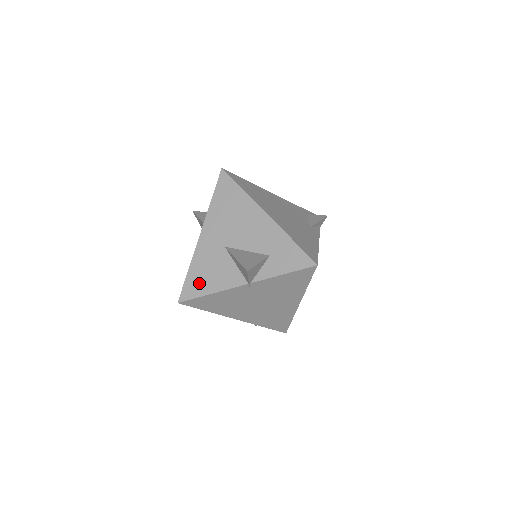
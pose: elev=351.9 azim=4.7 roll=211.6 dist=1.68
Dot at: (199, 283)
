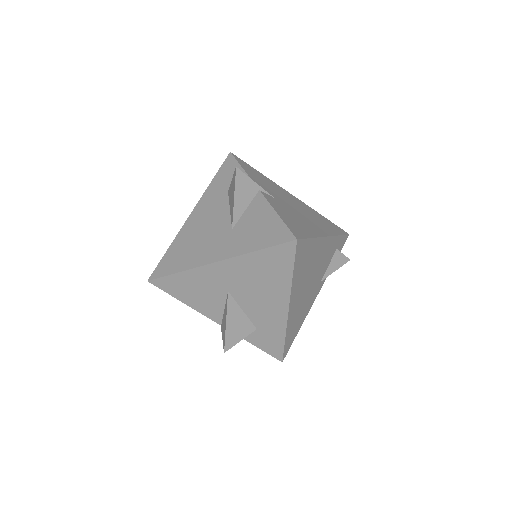
Dot at: (180, 289)
